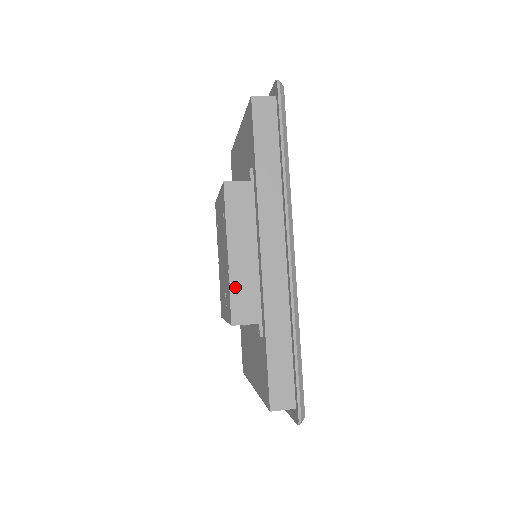
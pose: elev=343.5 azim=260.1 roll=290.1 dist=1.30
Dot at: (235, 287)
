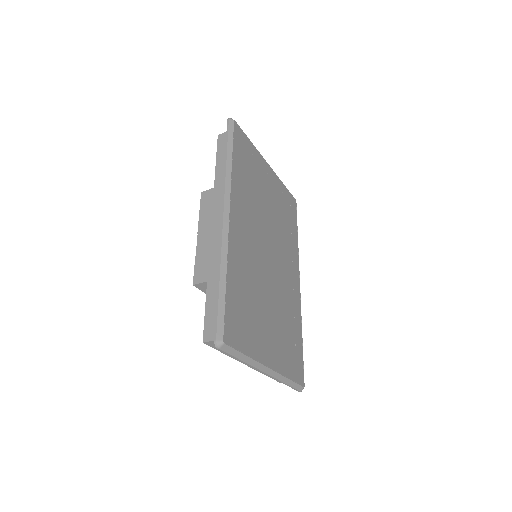
Dot at: (199, 257)
